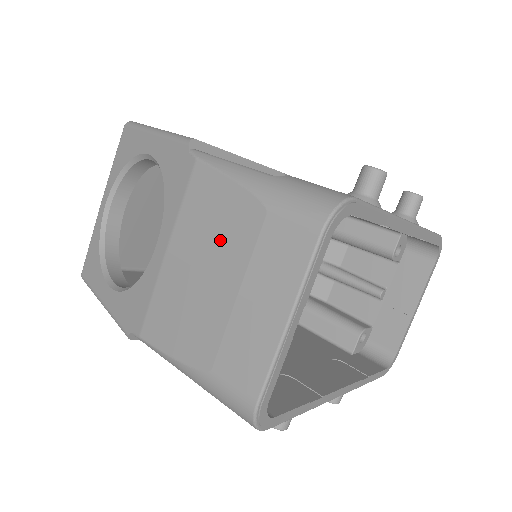
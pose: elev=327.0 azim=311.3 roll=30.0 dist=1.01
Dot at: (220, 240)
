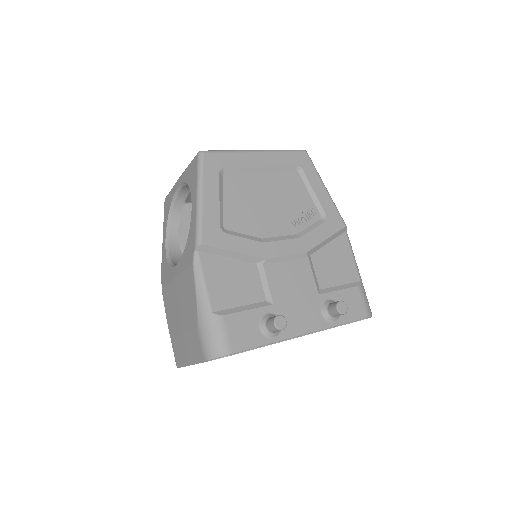
Dot at: (186, 309)
